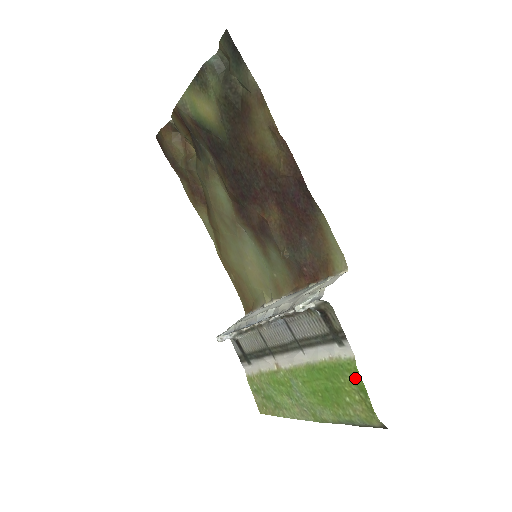
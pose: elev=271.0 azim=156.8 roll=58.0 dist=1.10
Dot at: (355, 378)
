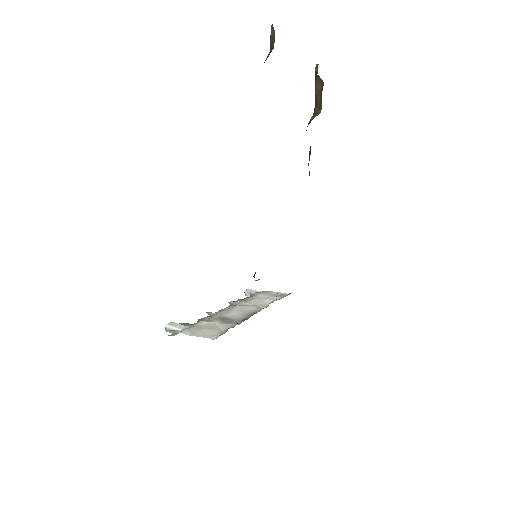
Dot at: occluded
